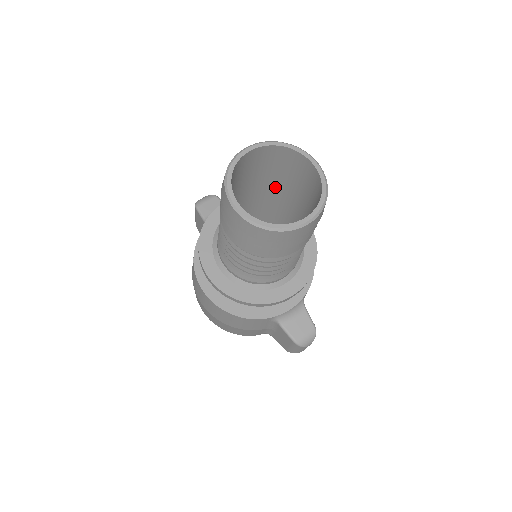
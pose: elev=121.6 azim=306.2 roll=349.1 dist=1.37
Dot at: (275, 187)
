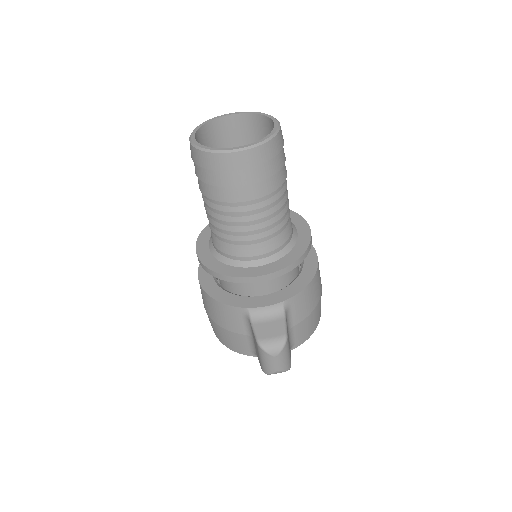
Dot at: occluded
